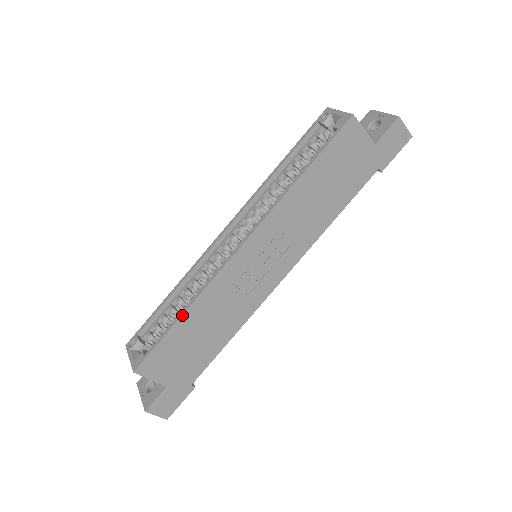
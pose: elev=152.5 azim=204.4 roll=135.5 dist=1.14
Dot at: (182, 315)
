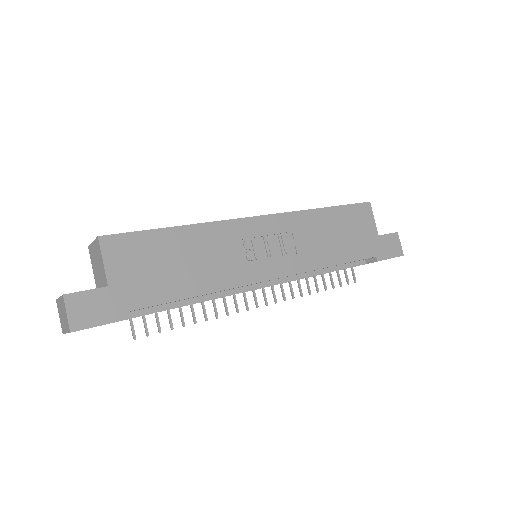
Dot at: (180, 226)
